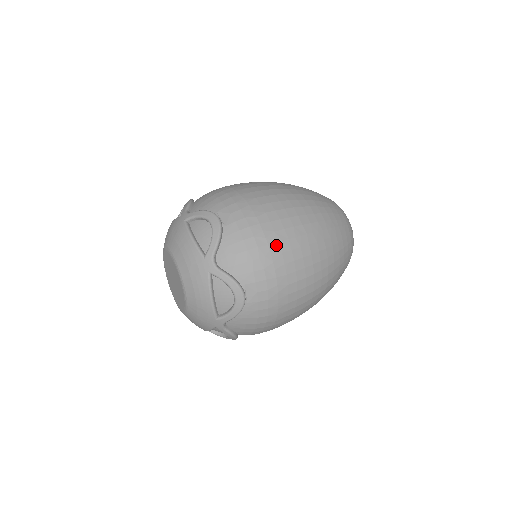
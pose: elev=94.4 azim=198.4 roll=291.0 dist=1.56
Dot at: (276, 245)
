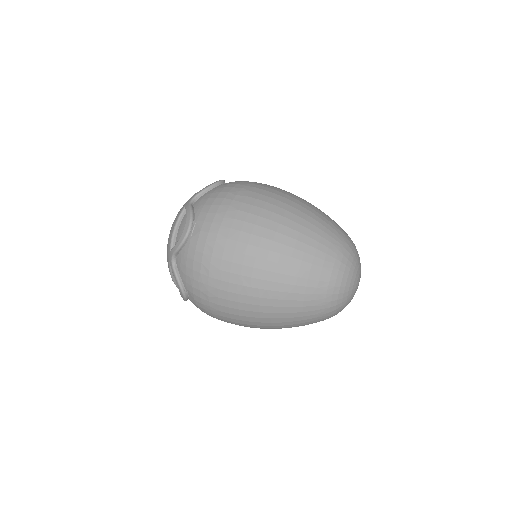
Dot at: (215, 281)
